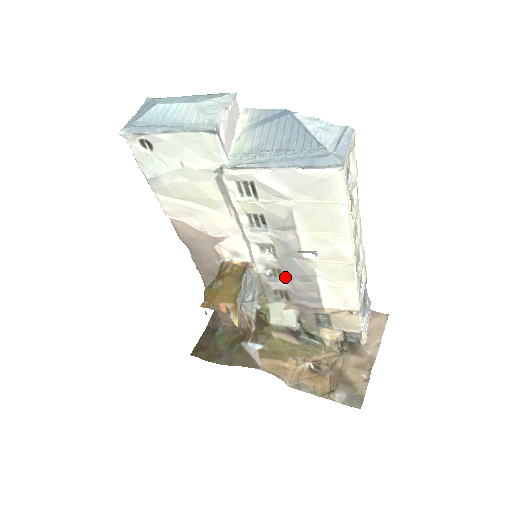
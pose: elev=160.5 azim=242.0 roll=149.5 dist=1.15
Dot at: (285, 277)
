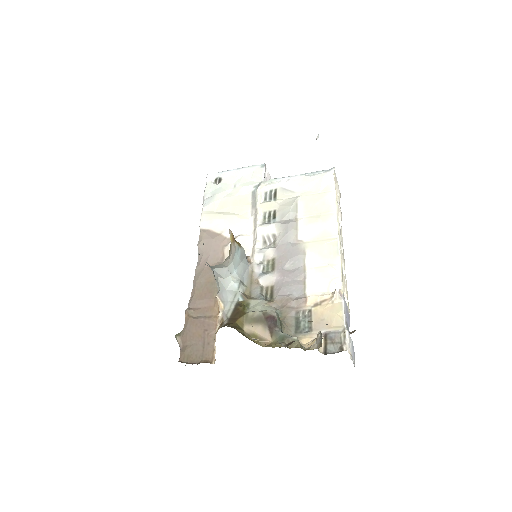
Dot at: (277, 266)
